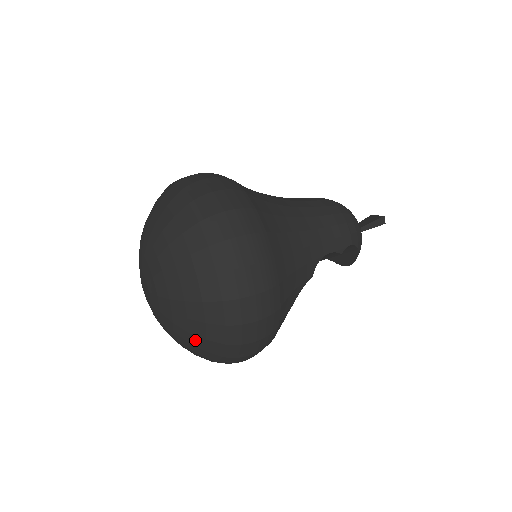
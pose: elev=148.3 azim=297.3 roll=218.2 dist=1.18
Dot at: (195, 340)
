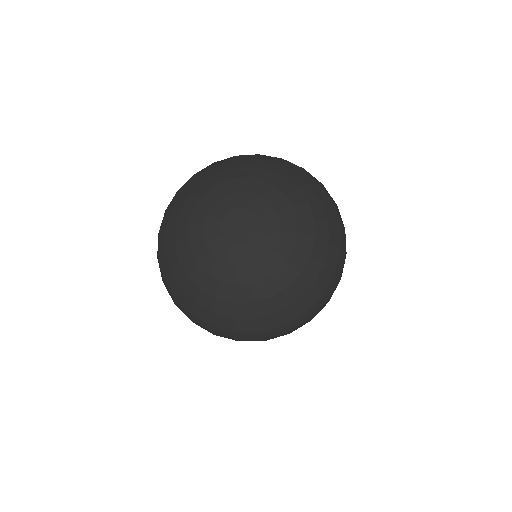
Dot at: (312, 268)
